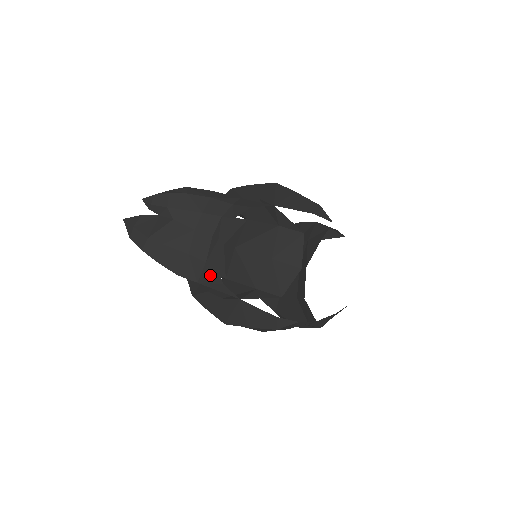
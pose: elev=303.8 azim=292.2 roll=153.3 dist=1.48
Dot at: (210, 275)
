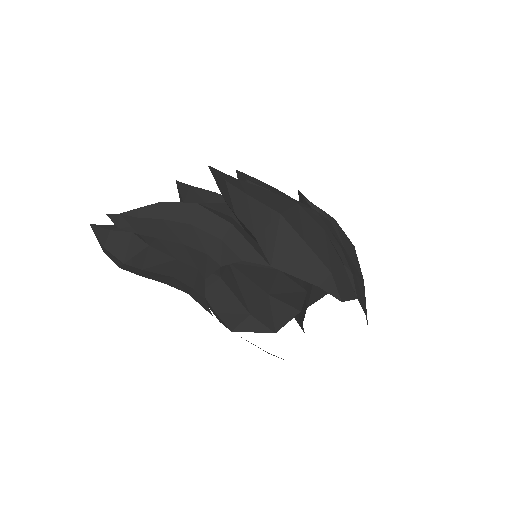
Dot at: (199, 300)
